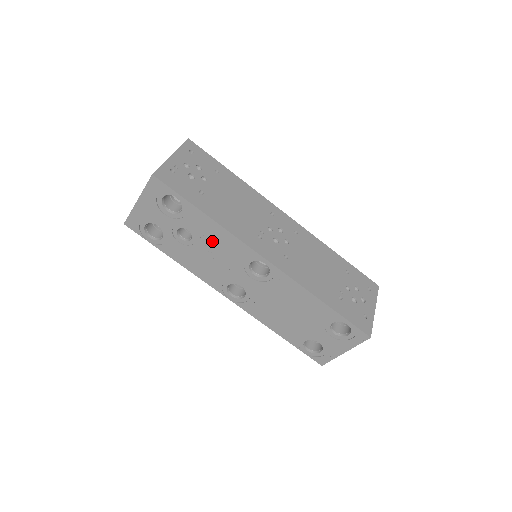
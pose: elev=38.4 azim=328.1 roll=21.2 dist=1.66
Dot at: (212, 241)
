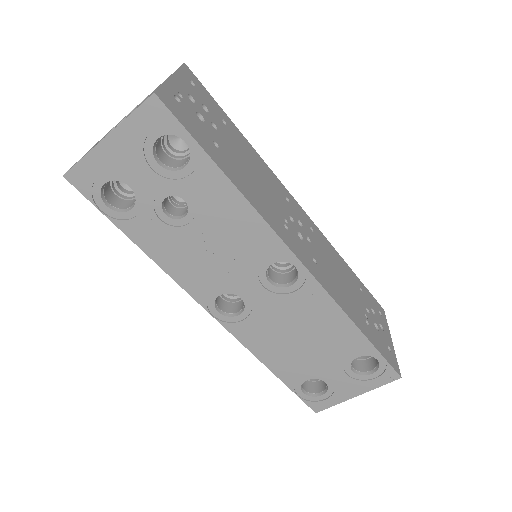
Dot at: (221, 223)
